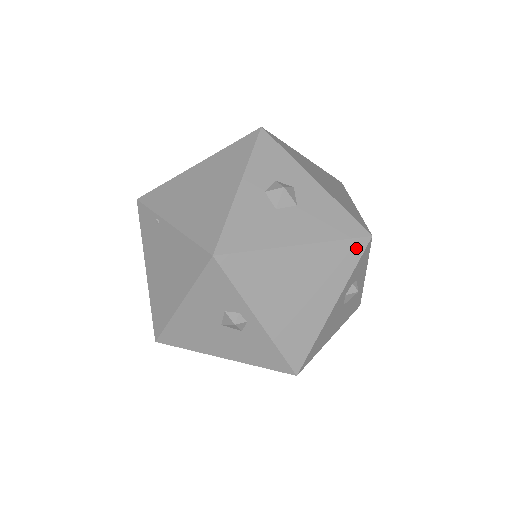
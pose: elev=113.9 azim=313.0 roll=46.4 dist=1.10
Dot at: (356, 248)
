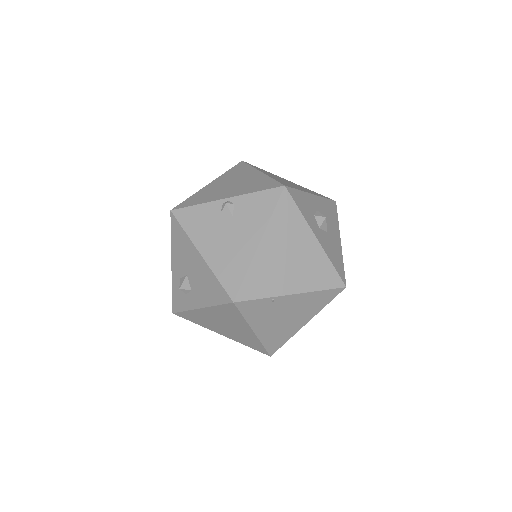
Dot at: occluded
